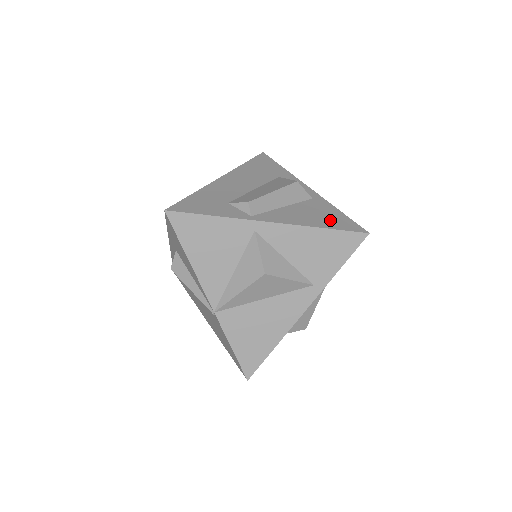
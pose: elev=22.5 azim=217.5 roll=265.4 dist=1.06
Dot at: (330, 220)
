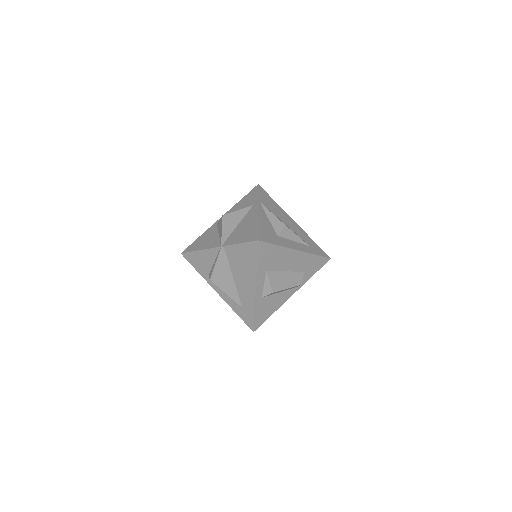
Dot at: occluded
